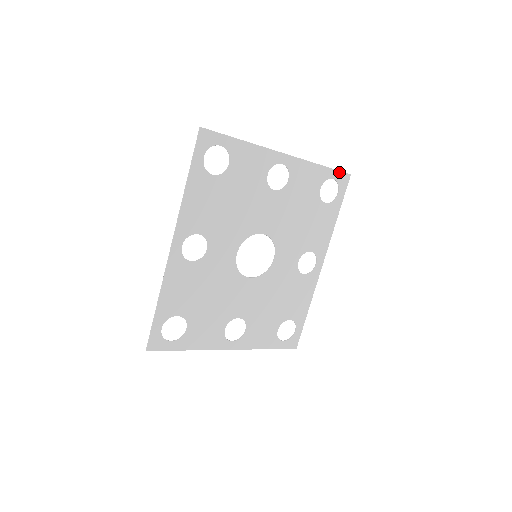
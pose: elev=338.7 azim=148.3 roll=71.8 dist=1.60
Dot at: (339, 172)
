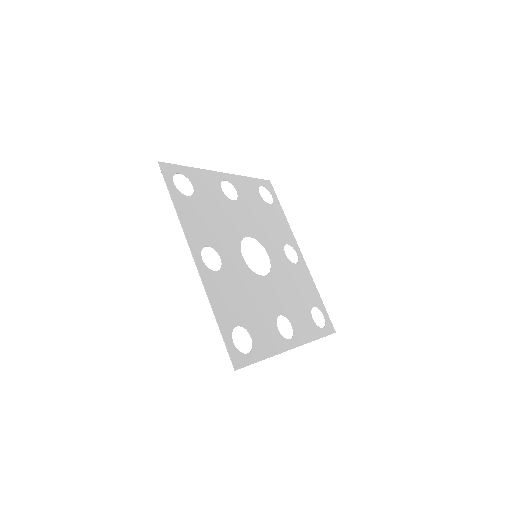
Dot at: (262, 180)
